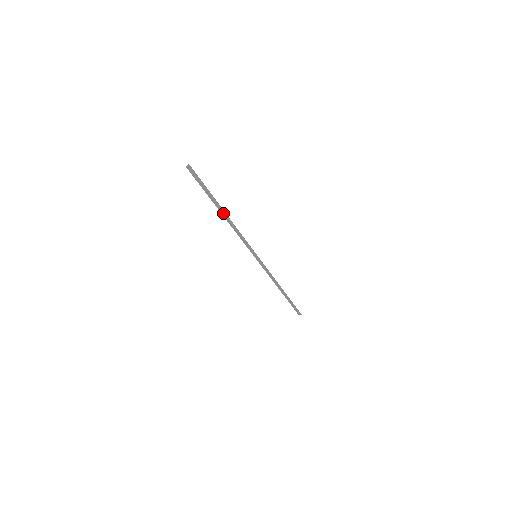
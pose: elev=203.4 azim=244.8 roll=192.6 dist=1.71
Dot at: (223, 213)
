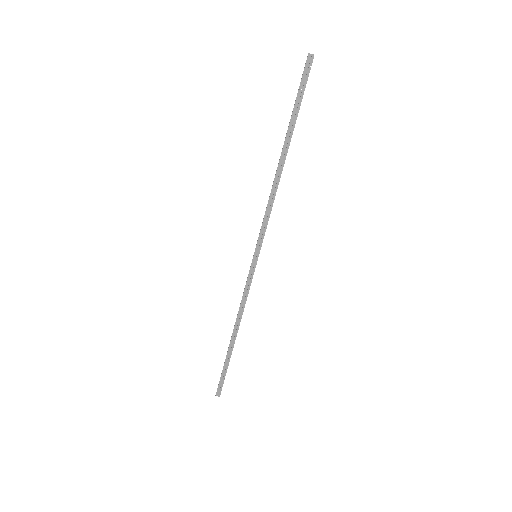
Dot at: (282, 158)
